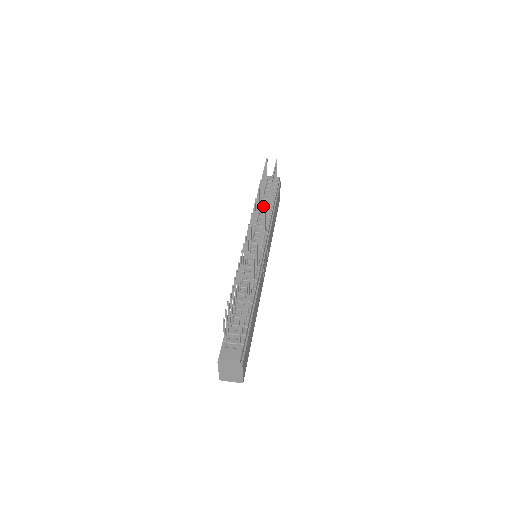
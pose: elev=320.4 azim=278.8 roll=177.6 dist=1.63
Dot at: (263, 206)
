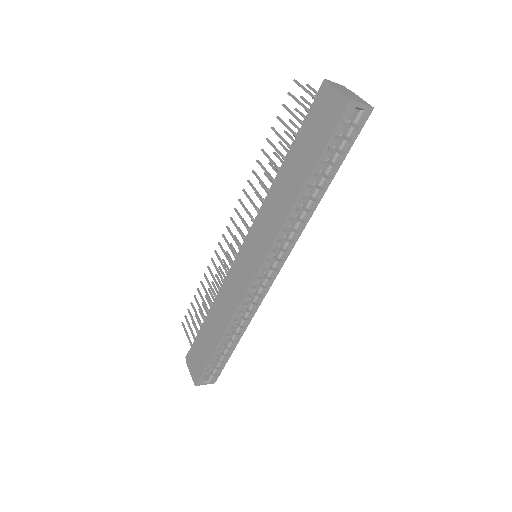
Dot at: occluded
